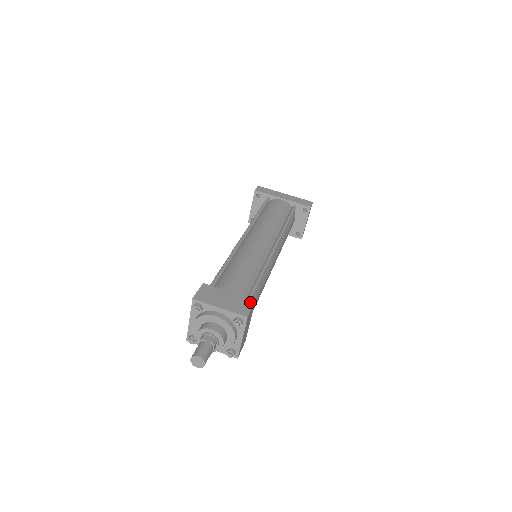
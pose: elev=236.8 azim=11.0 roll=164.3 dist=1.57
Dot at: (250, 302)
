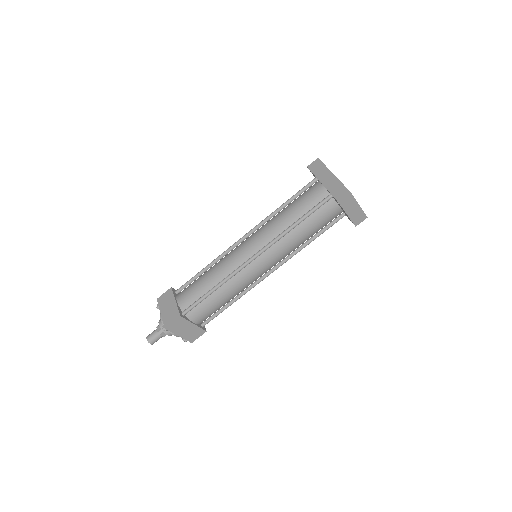
Dot at: (176, 316)
